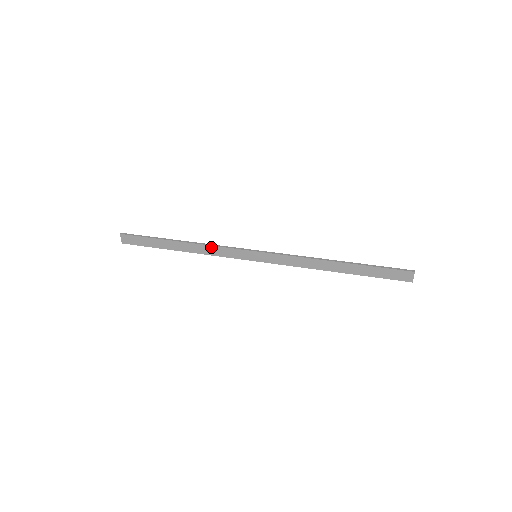
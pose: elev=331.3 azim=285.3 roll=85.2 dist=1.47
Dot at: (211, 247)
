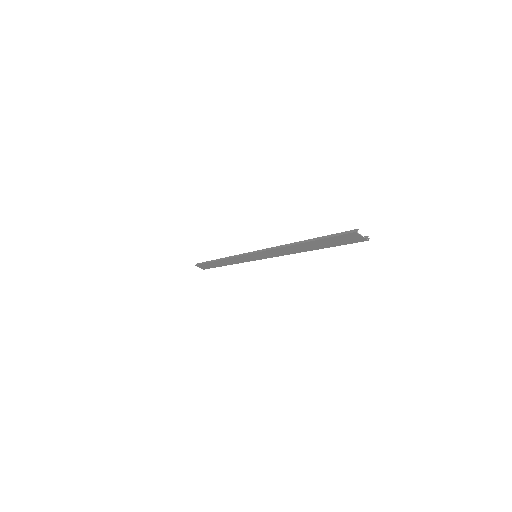
Dot at: (231, 259)
